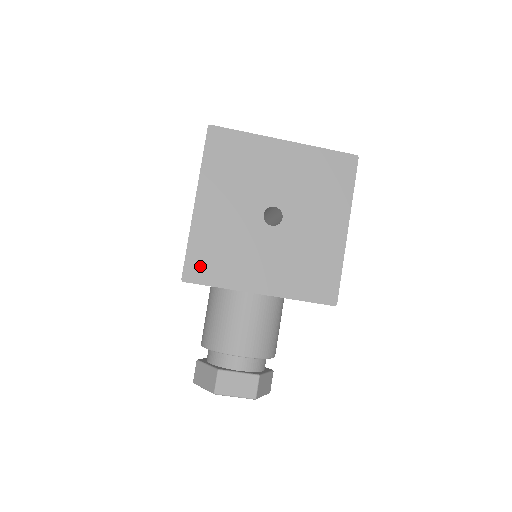
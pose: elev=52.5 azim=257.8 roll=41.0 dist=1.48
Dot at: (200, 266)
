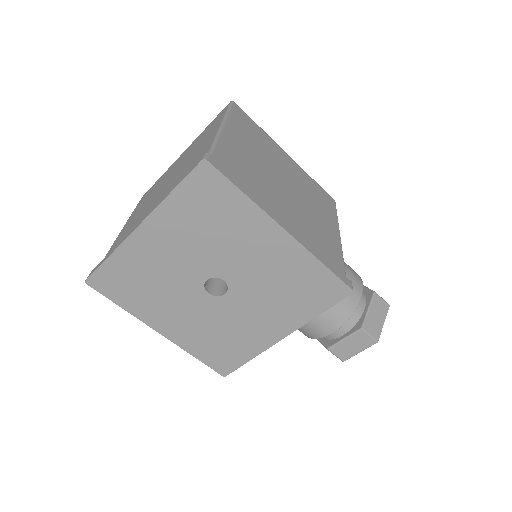
Dot at: (221, 361)
